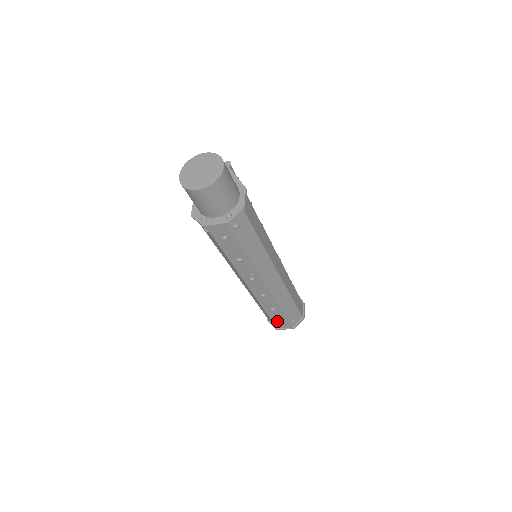
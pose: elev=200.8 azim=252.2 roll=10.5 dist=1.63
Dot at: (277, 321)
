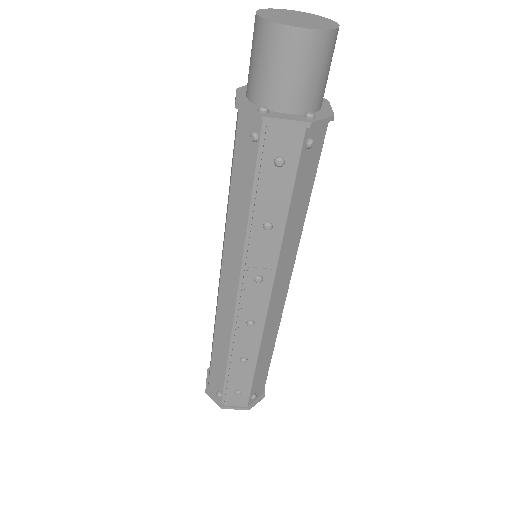
Dot at: (232, 389)
